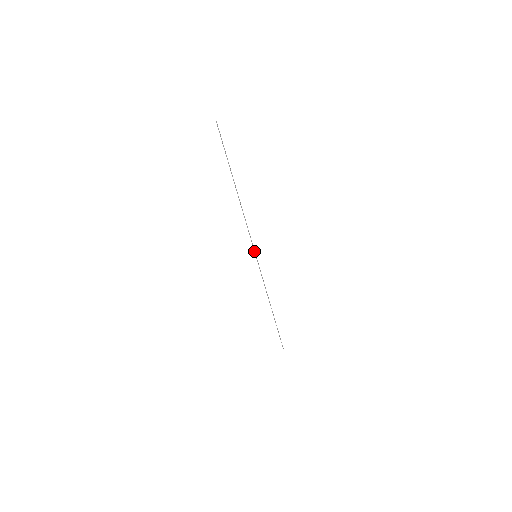
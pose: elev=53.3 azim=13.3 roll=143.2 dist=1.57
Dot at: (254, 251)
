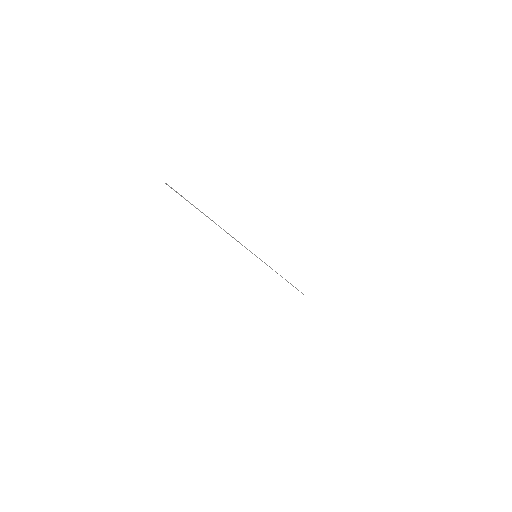
Dot at: occluded
